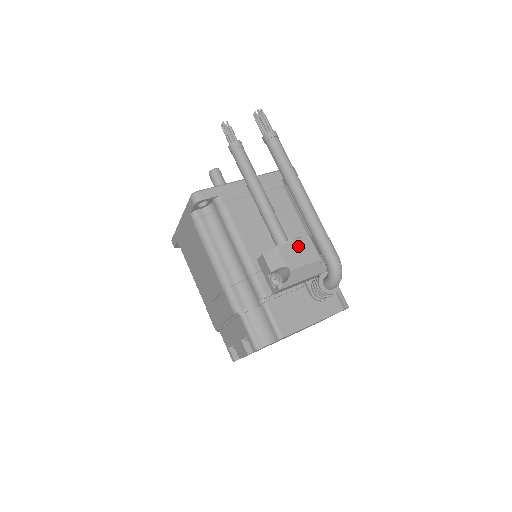
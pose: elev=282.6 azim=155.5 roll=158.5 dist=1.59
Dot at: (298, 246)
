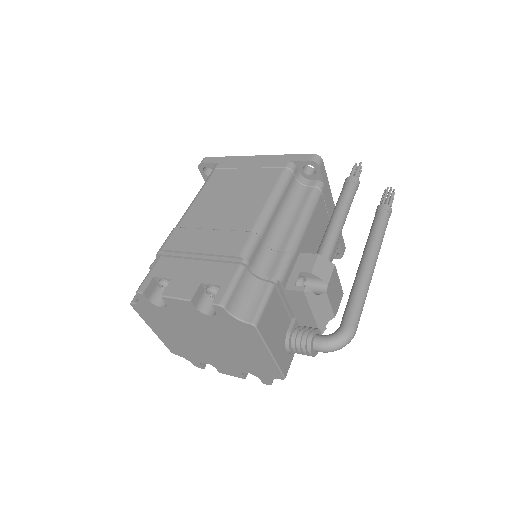
Dot at: (338, 287)
